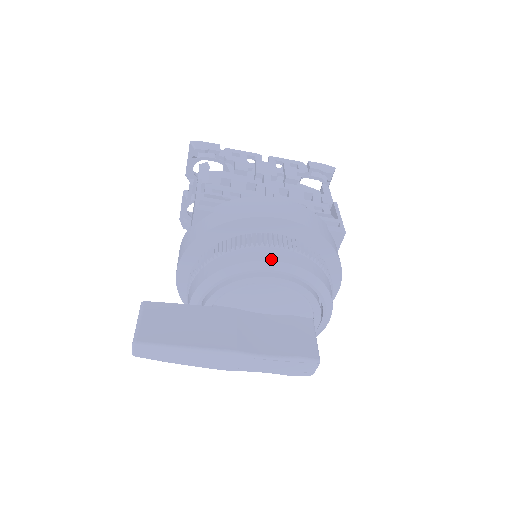
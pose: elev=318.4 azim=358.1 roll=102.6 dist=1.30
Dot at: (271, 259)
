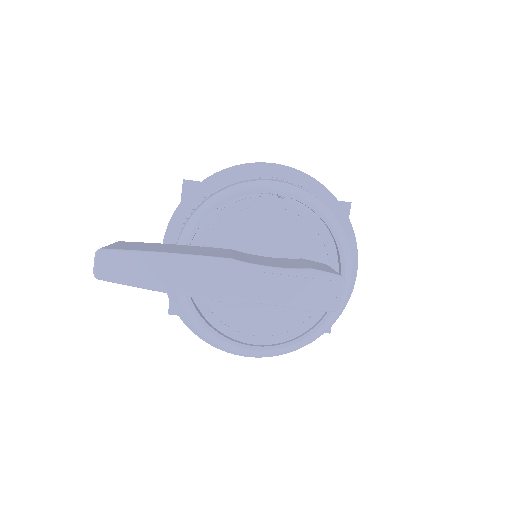
Dot at: (267, 180)
